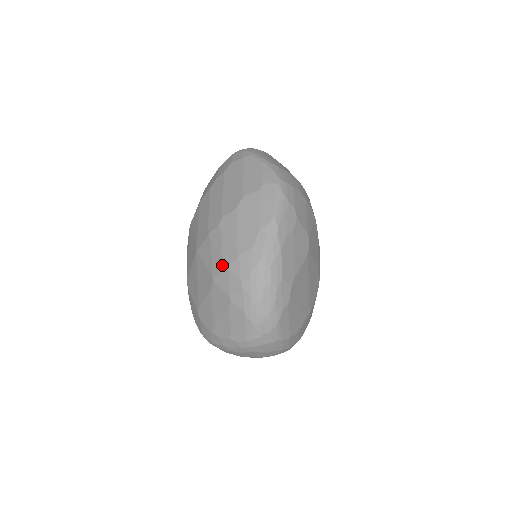
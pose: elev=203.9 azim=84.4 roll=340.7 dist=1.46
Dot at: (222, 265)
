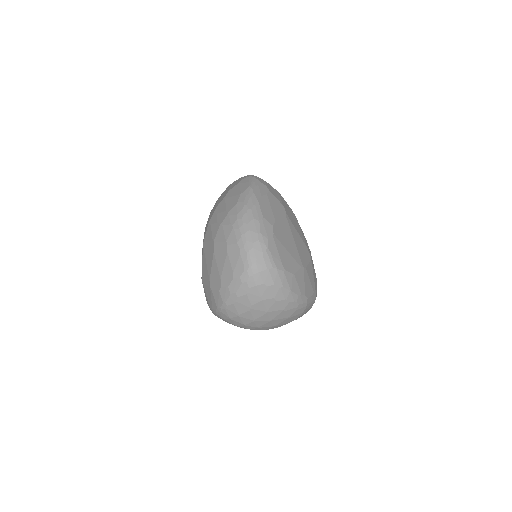
Dot at: (218, 227)
